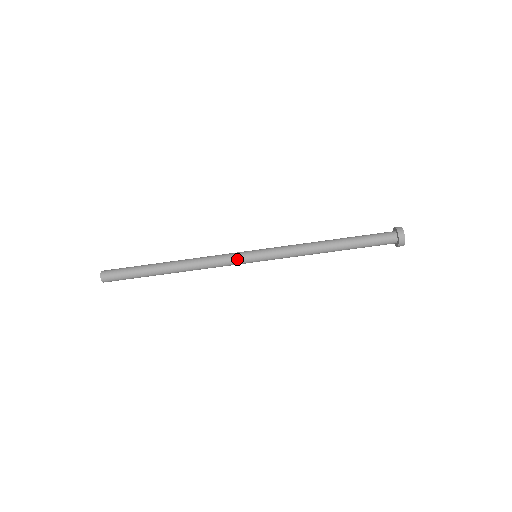
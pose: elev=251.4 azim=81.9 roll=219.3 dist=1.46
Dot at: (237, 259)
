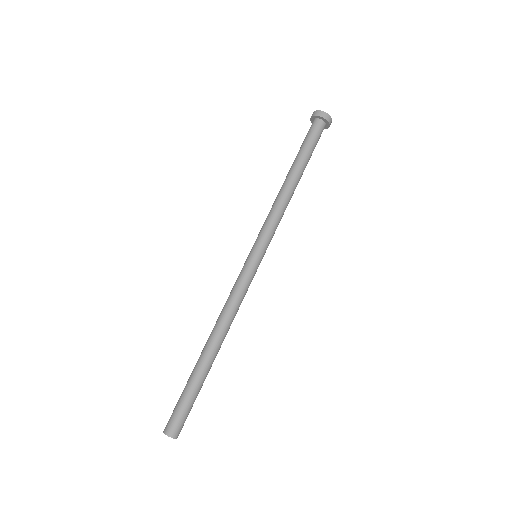
Dot at: (244, 273)
